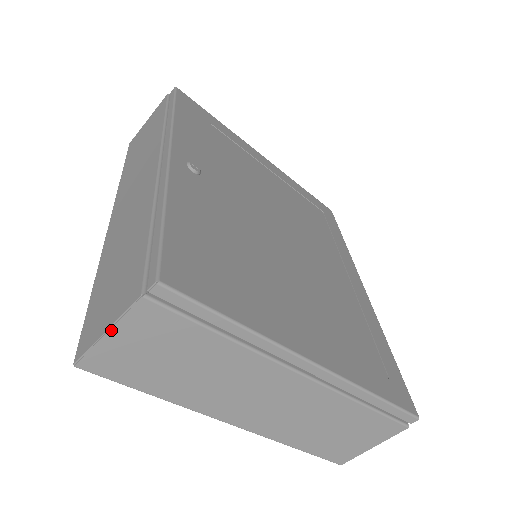
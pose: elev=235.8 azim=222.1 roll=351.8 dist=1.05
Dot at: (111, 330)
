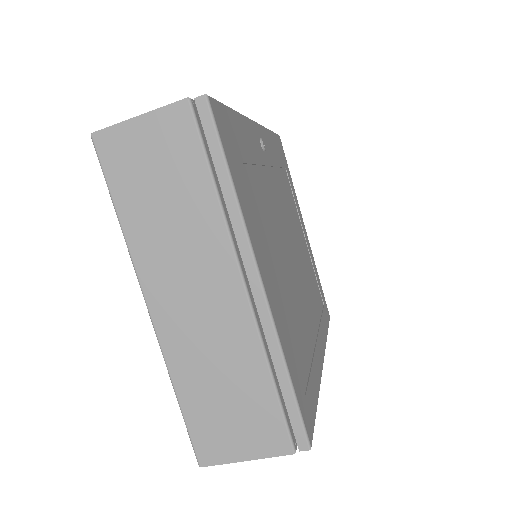
Dot at: (144, 116)
